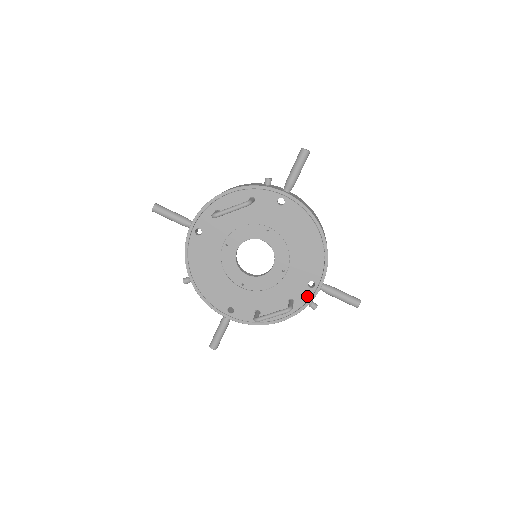
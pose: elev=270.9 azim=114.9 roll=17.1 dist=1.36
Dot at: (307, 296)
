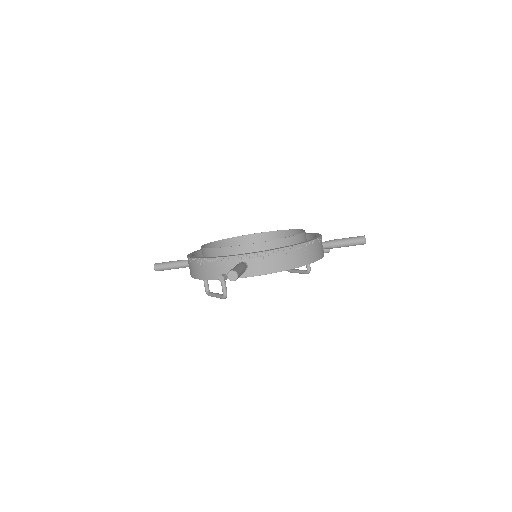
Dot at: occluded
